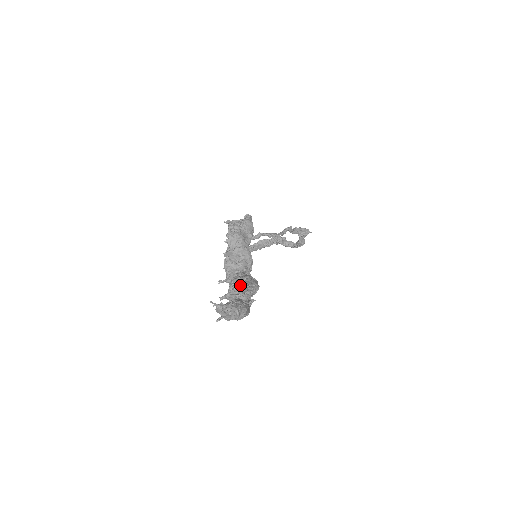
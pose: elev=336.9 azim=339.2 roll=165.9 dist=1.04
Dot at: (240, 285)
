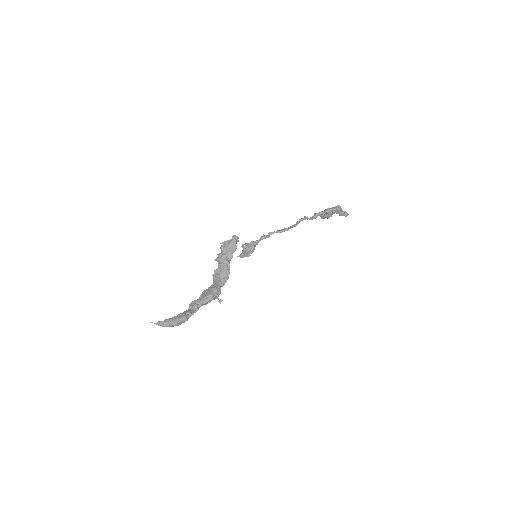
Dot at: (202, 297)
